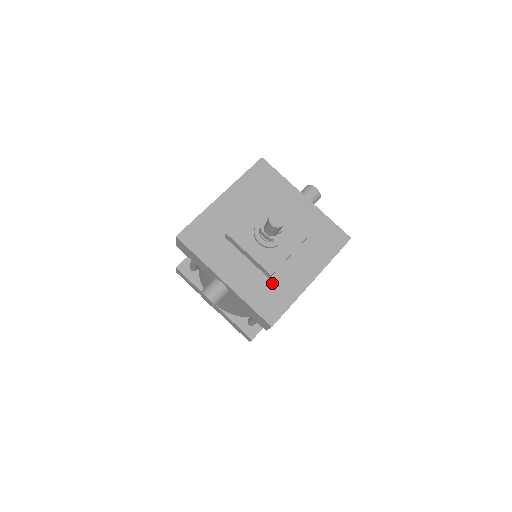
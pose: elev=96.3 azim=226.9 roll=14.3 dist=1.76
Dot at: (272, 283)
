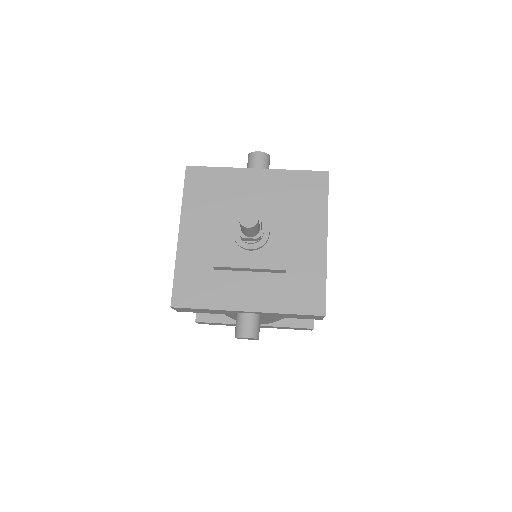
Dot at: (292, 275)
